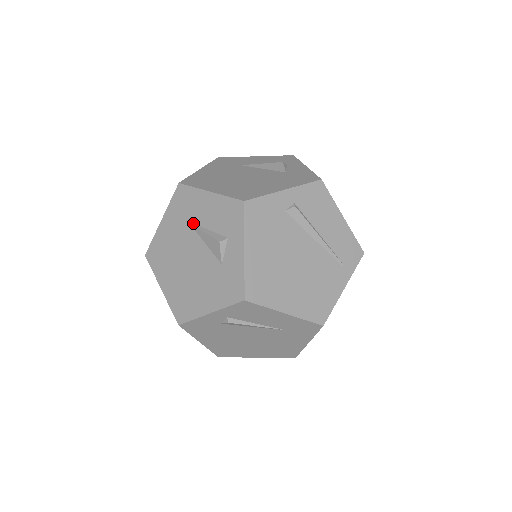
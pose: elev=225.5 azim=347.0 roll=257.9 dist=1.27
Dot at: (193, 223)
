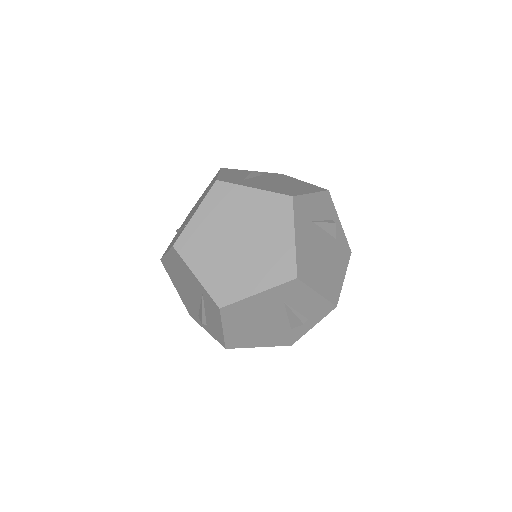
Dot at: (288, 305)
